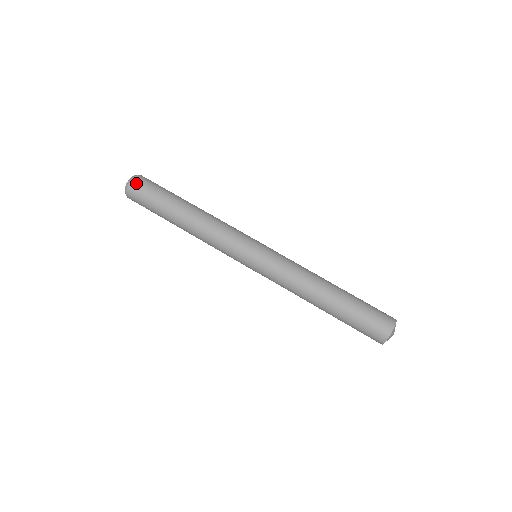
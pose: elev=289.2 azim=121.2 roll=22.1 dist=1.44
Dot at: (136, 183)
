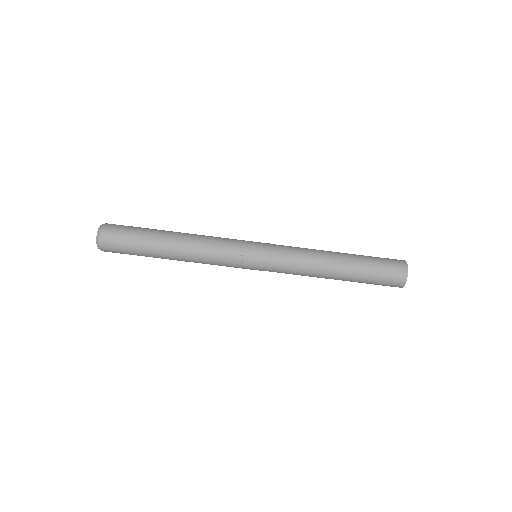
Dot at: (106, 235)
